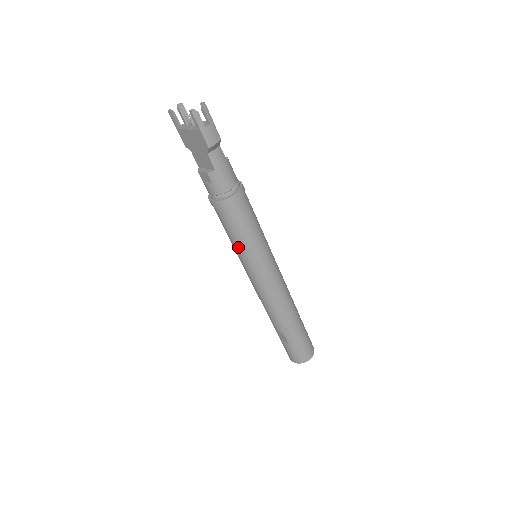
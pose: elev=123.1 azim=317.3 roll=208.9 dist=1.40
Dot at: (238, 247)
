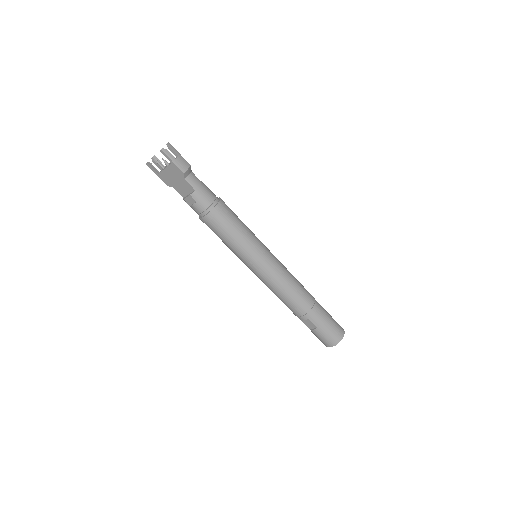
Dot at: (237, 249)
